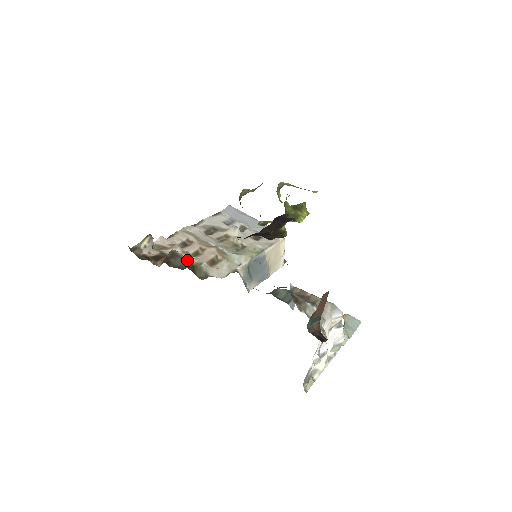
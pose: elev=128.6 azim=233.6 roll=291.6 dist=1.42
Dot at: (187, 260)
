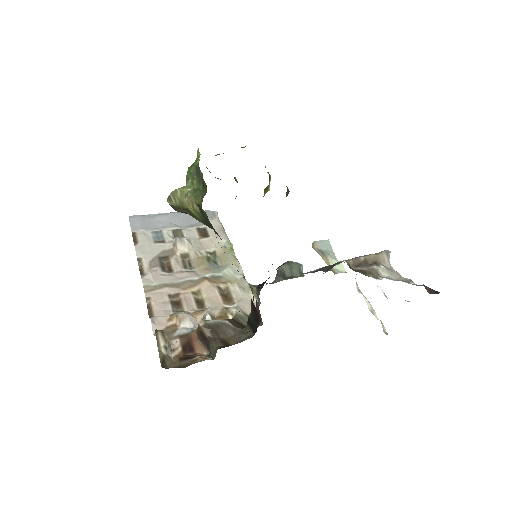
Dot at: (227, 321)
